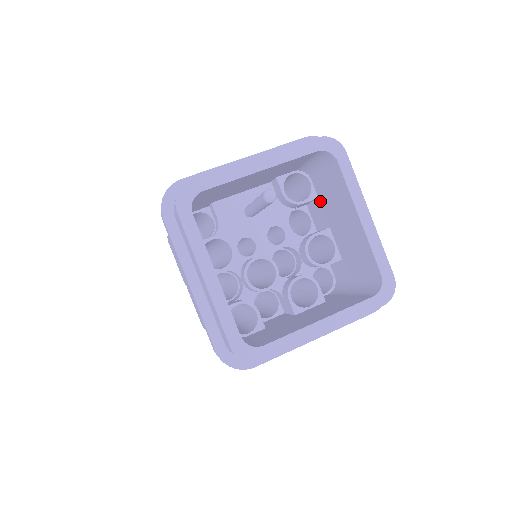
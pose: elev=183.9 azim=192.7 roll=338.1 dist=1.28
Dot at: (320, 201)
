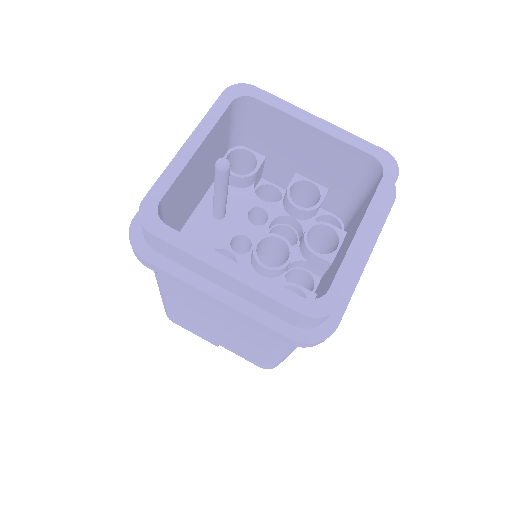
Dot at: (269, 158)
